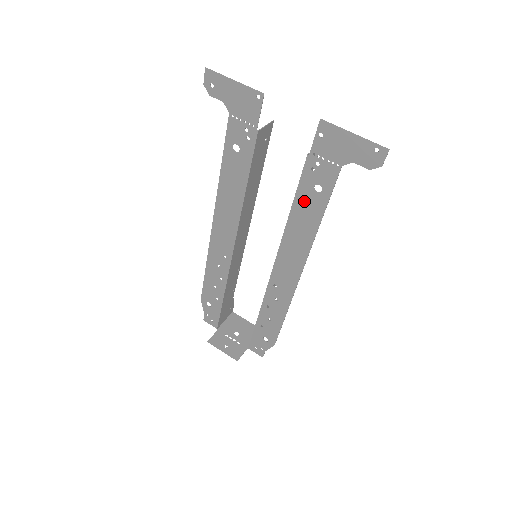
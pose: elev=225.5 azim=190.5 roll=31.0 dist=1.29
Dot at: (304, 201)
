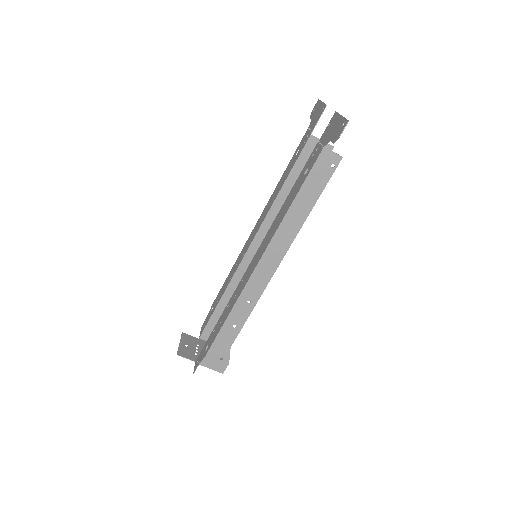
Dot at: (296, 186)
